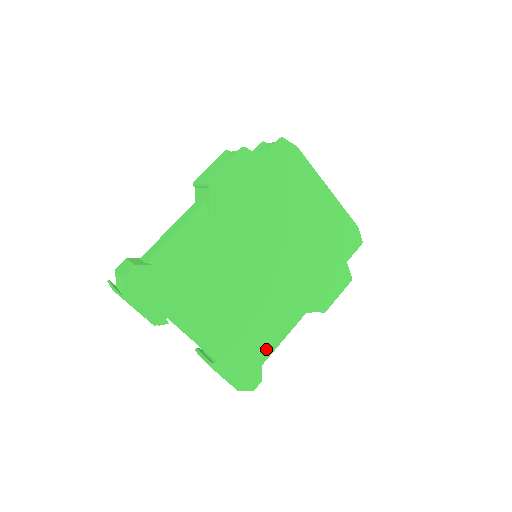
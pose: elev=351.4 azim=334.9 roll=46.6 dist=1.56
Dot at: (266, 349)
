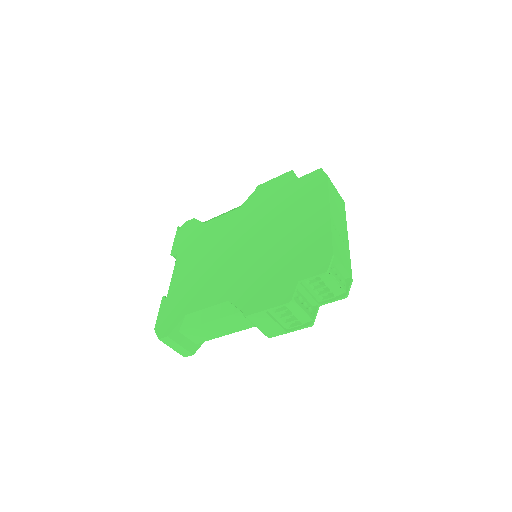
Dot at: (191, 313)
